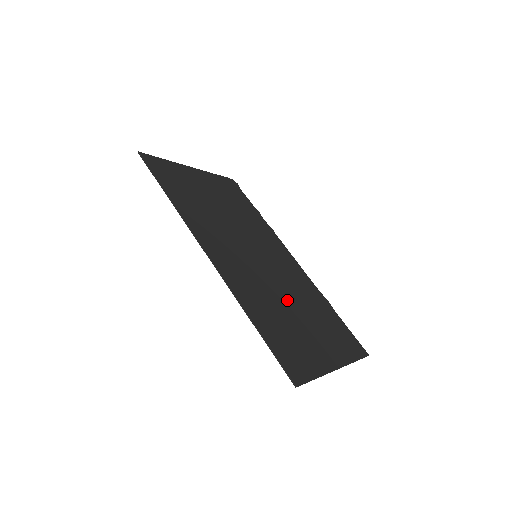
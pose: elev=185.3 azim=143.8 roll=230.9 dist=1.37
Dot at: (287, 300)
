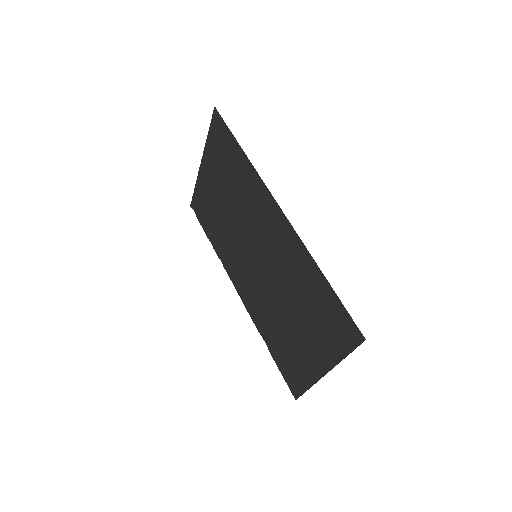
Dot at: (284, 301)
